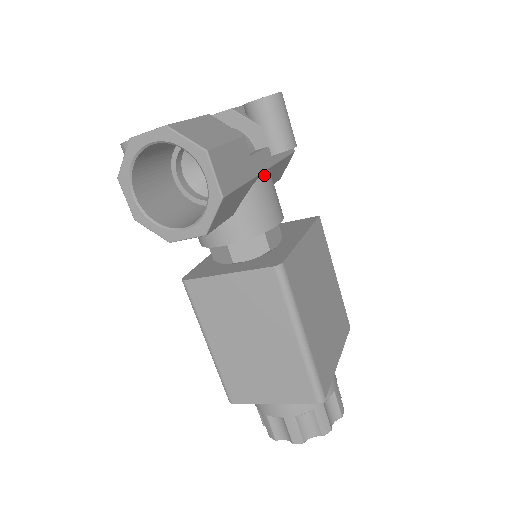
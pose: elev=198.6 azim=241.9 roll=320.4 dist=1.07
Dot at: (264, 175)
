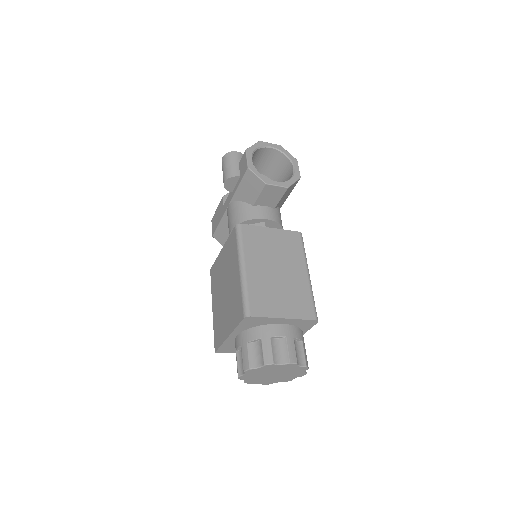
Dot at: occluded
